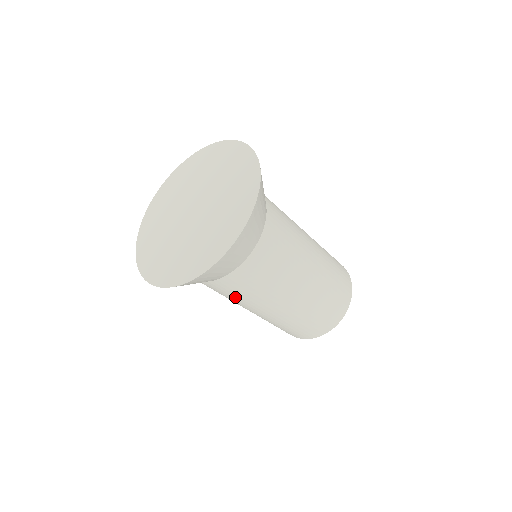
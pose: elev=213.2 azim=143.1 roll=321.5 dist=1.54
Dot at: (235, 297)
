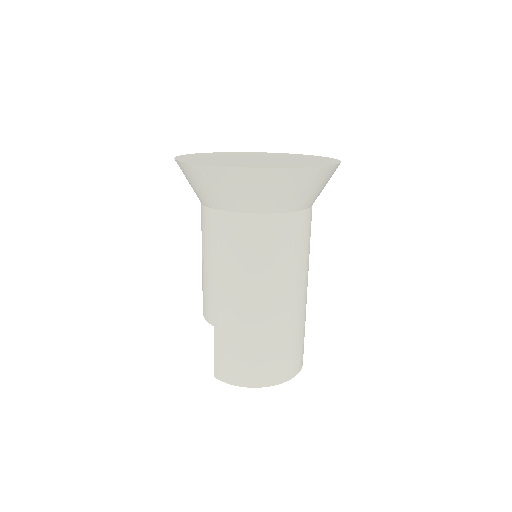
Dot at: (293, 254)
